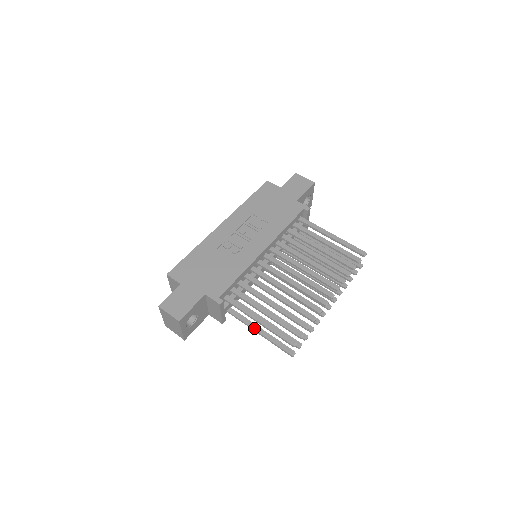
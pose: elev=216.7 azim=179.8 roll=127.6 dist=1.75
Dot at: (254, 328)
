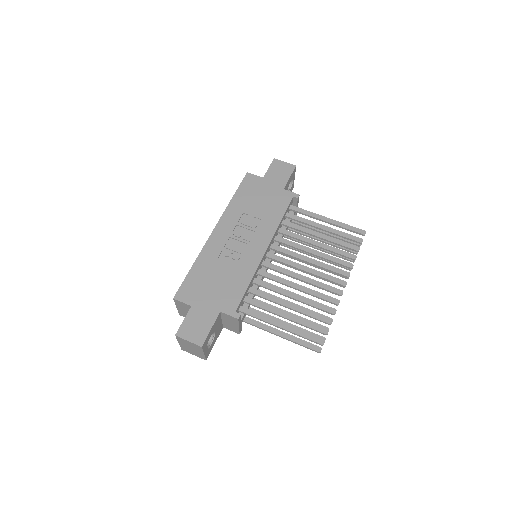
Dot at: (274, 332)
